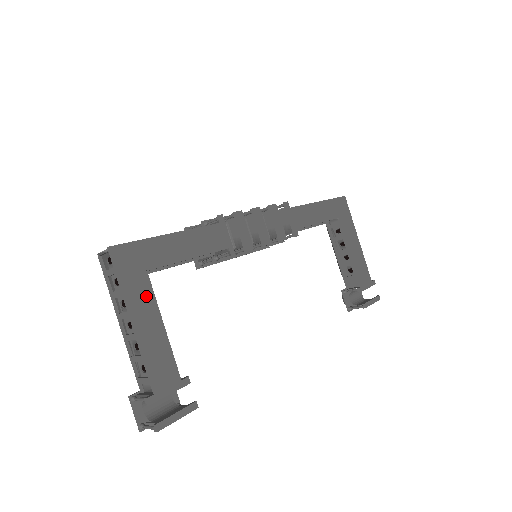
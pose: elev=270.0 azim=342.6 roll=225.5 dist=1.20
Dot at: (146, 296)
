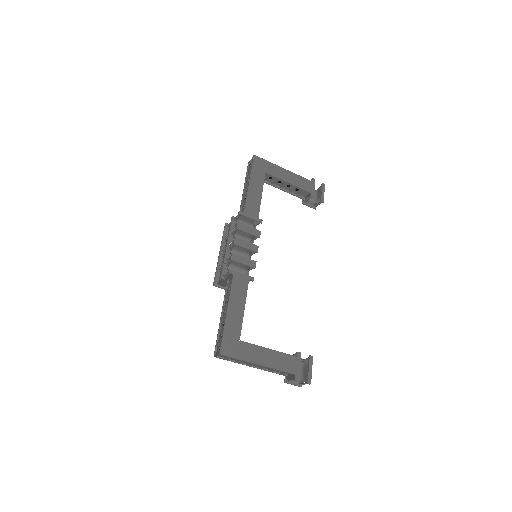
Dot at: (251, 349)
